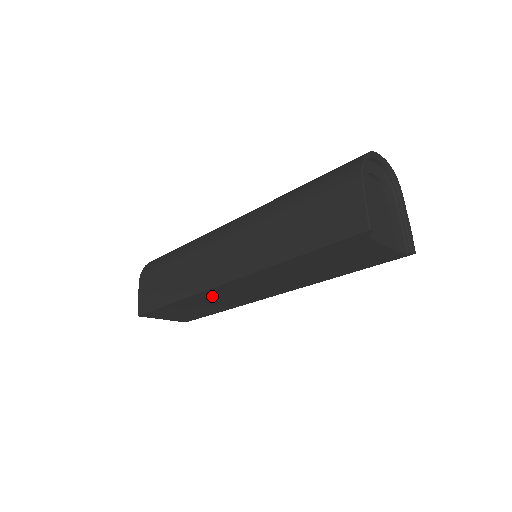
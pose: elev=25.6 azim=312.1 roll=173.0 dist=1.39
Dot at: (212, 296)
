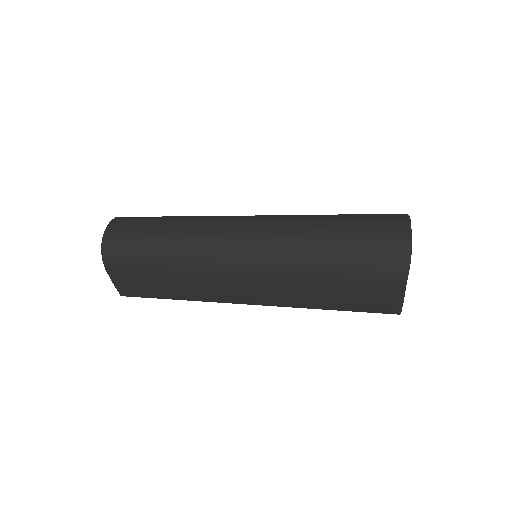
Dot at: occluded
